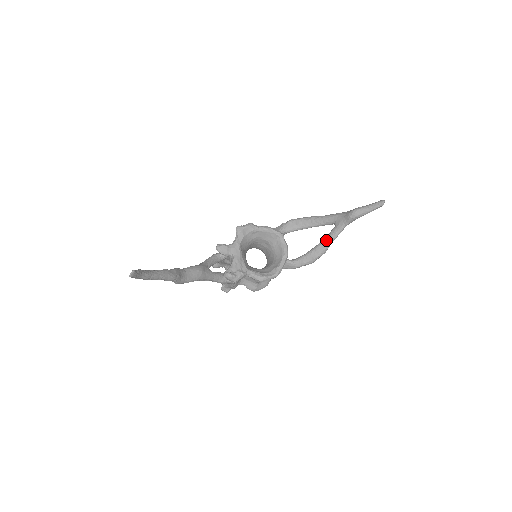
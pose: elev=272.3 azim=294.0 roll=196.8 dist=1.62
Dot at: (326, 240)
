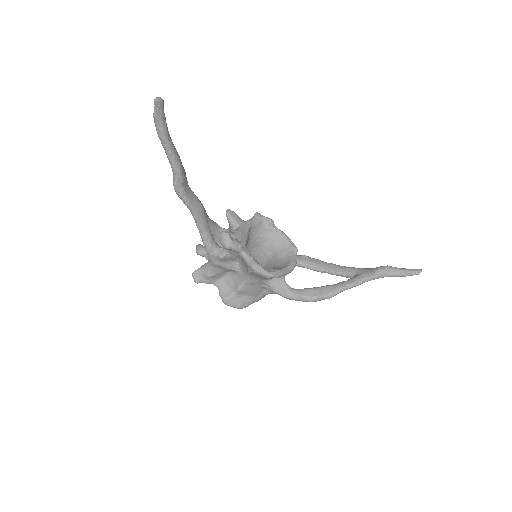
Dot at: (339, 284)
